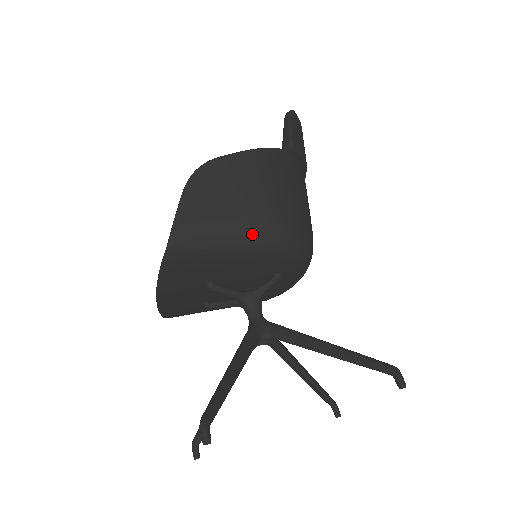
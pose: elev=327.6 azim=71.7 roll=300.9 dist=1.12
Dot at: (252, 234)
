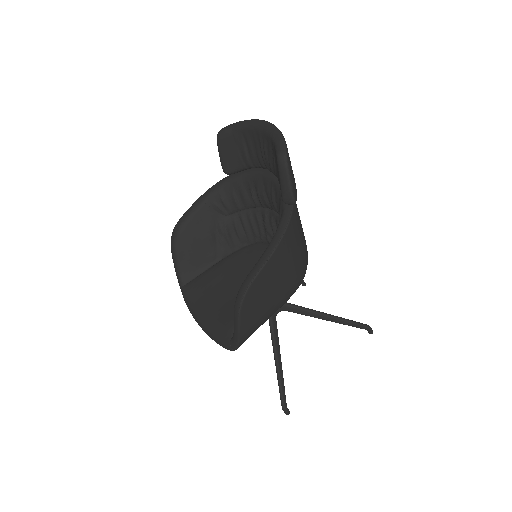
Dot at: (283, 304)
